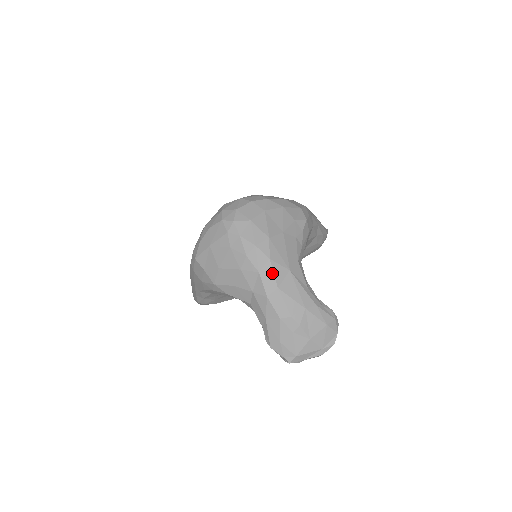
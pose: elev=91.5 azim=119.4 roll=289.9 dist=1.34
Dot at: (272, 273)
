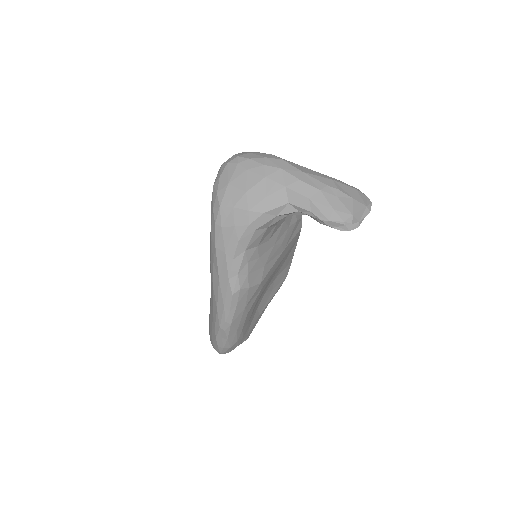
Dot at: (291, 166)
